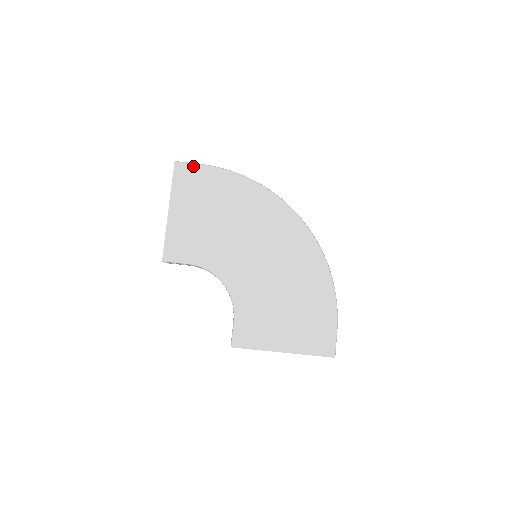
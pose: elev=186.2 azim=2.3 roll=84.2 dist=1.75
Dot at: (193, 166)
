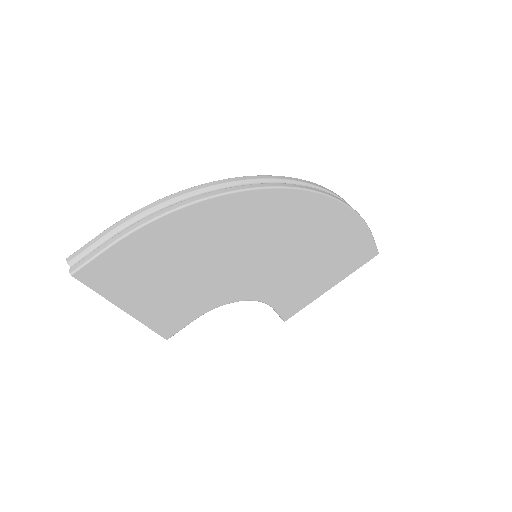
Dot at: (100, 259)
